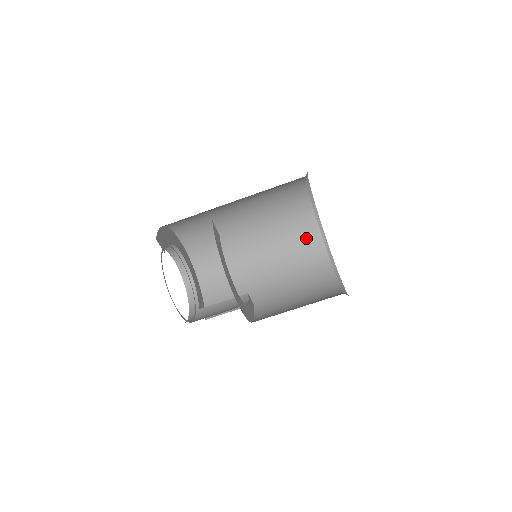
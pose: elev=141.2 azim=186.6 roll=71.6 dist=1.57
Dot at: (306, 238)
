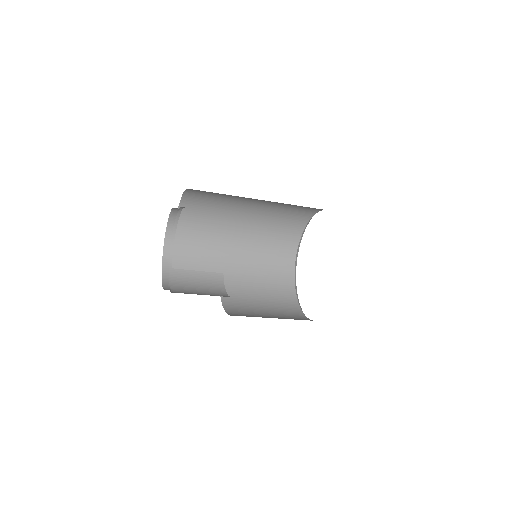
Dot at: (286, 239)
